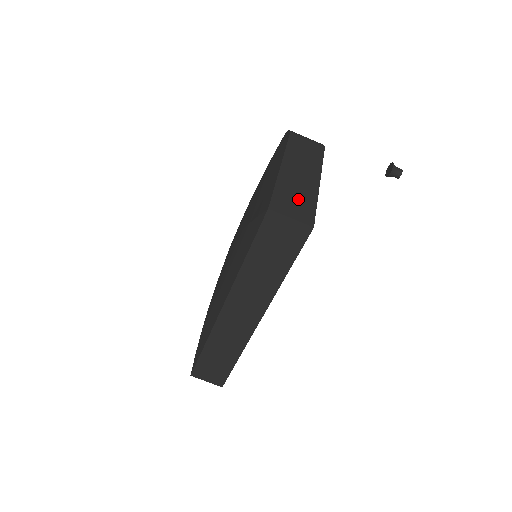
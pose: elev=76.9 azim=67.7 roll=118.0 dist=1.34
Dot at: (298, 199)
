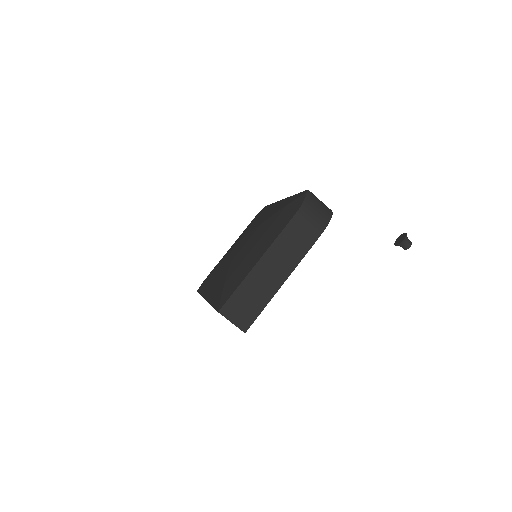
Dot at: (250, 303)
